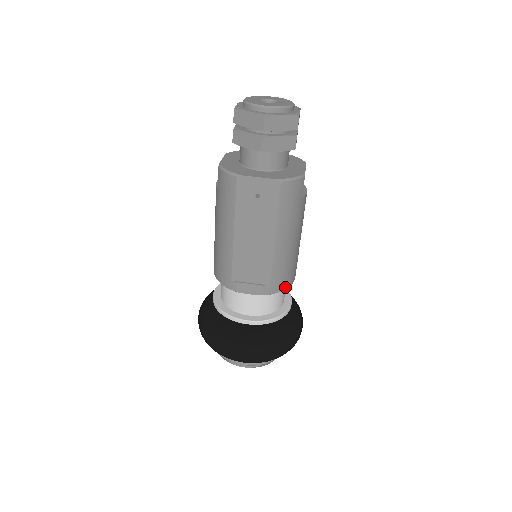
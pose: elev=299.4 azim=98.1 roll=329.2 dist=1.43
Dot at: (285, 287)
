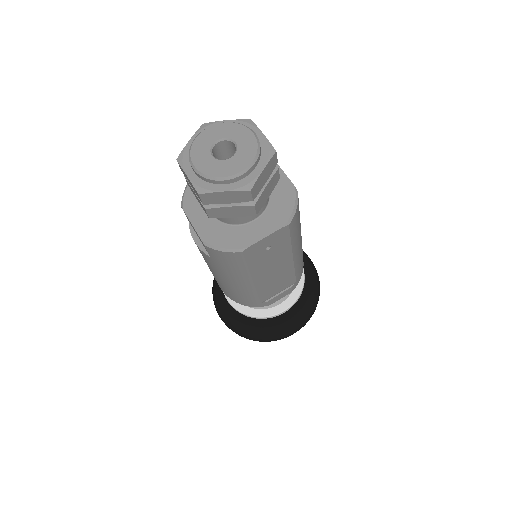
Dot at: occluded
